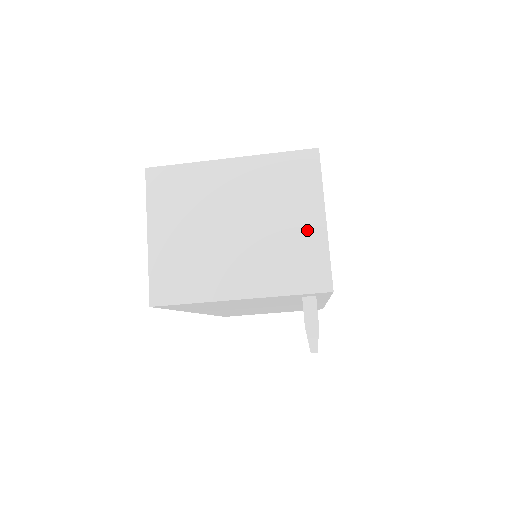
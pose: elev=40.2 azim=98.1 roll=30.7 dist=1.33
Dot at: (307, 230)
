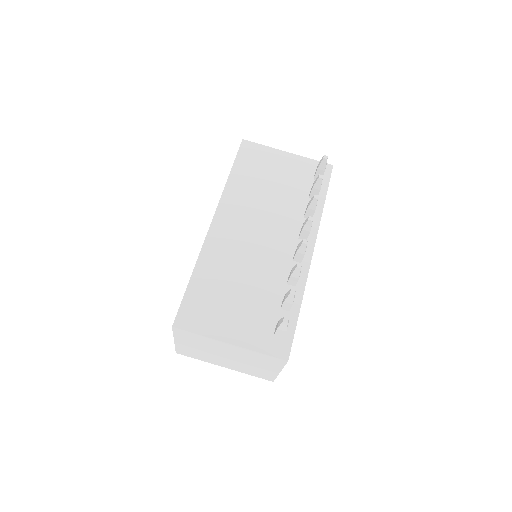
Dot at: occluded
